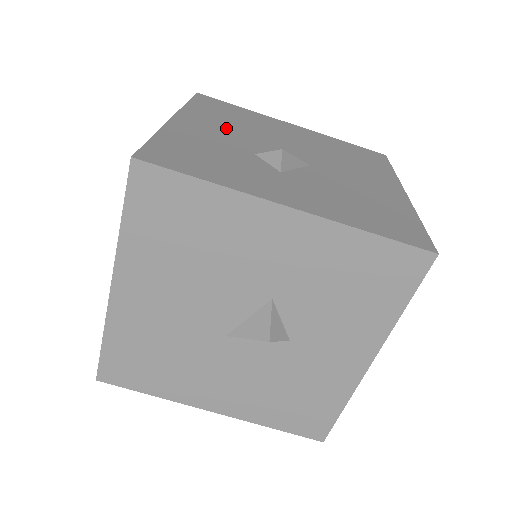
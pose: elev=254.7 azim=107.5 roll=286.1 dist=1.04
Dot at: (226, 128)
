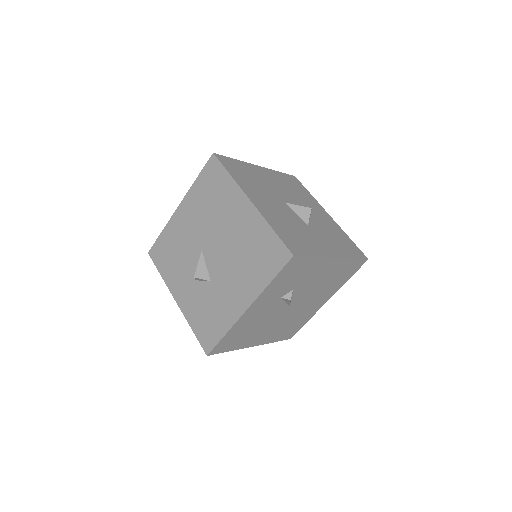
Dot at: occluded
